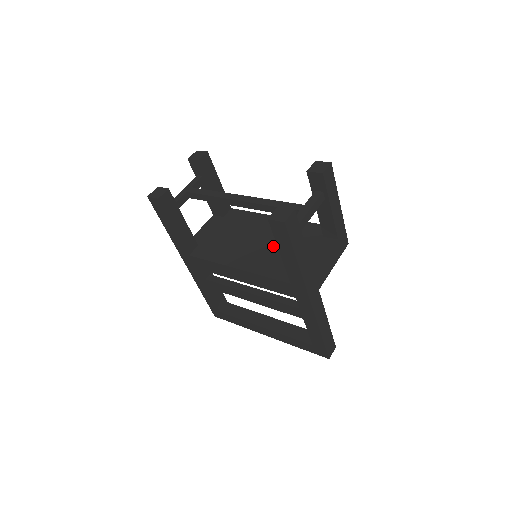
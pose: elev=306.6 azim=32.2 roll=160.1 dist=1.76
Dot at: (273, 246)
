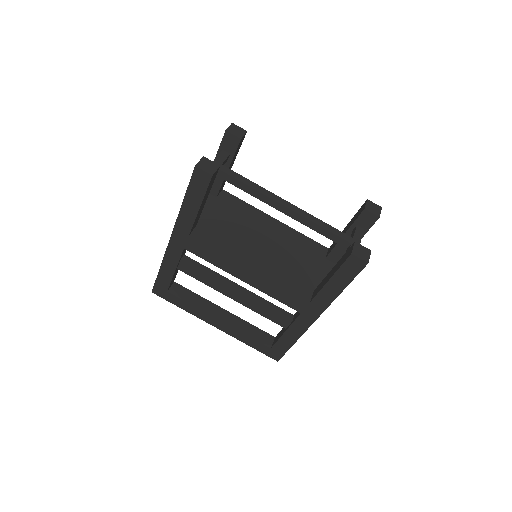
Dot at: (282, 254)
